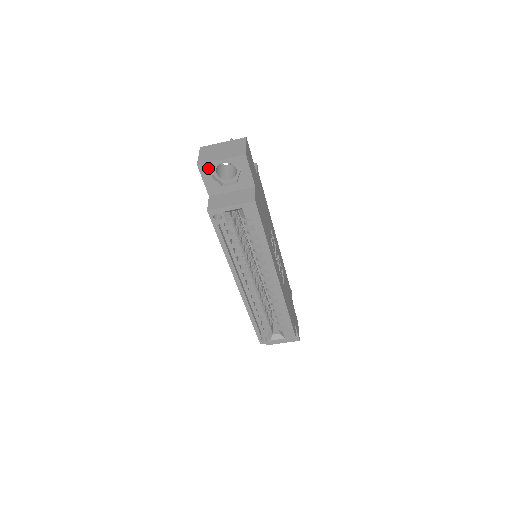
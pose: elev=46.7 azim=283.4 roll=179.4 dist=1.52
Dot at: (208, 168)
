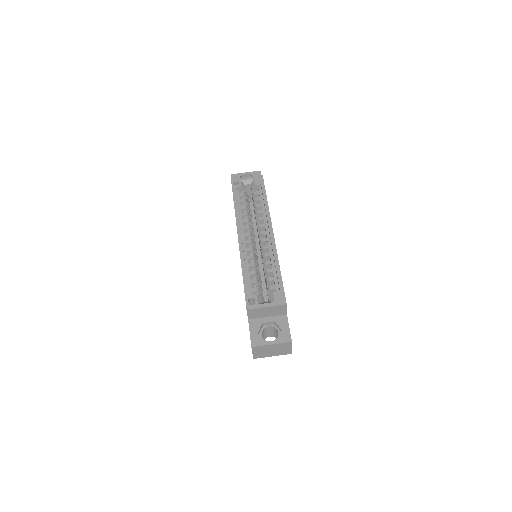
Dot at: (237, 176)
